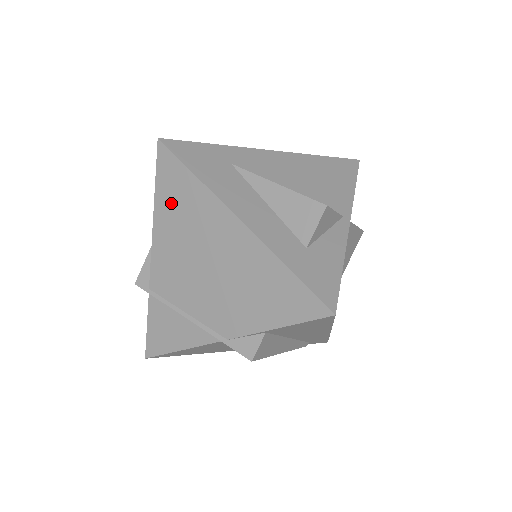
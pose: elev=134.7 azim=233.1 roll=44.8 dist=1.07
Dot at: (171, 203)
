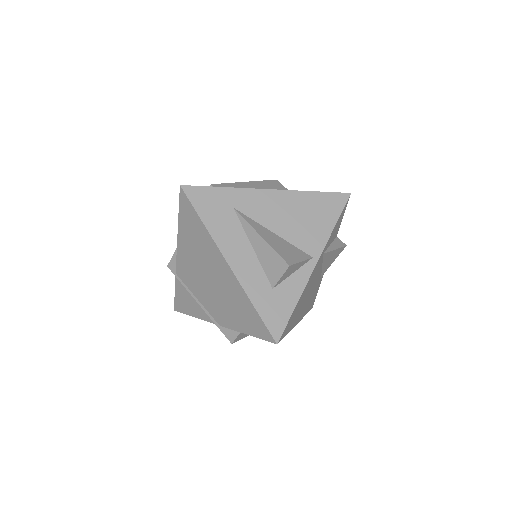
Dot at: (188, 231)
